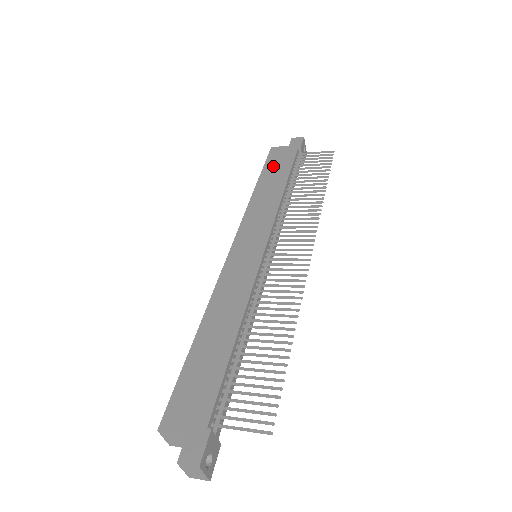
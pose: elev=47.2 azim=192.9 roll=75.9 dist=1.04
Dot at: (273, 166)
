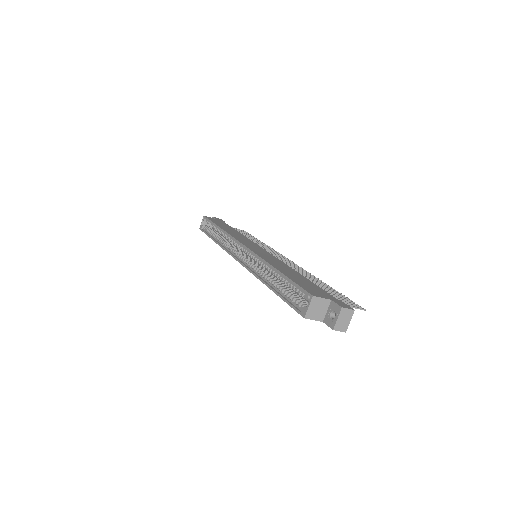
Dot at: (219, 223)
